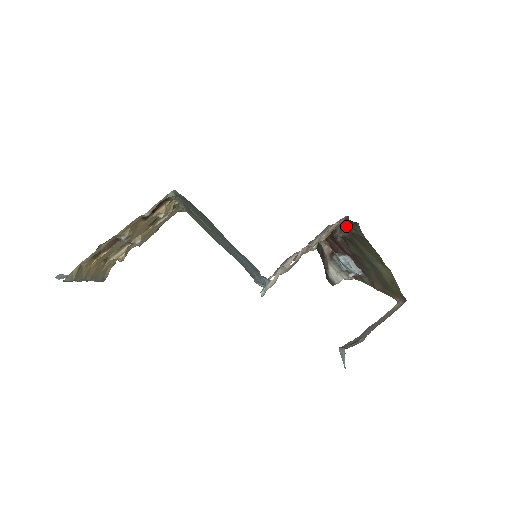
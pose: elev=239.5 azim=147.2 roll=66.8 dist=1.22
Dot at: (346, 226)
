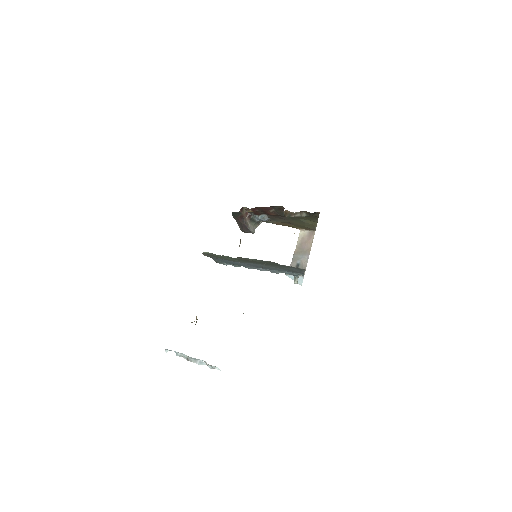
Dot at: (310, 215)
